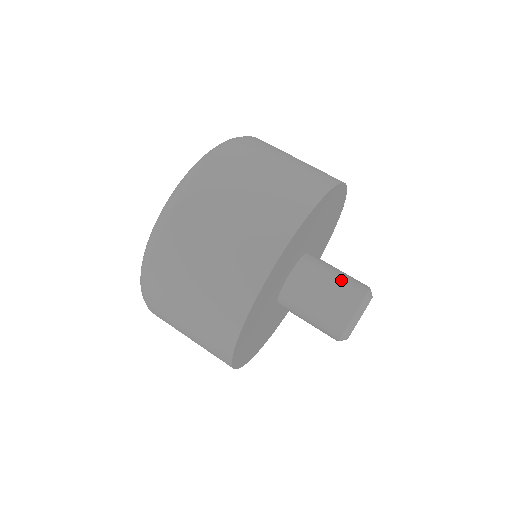
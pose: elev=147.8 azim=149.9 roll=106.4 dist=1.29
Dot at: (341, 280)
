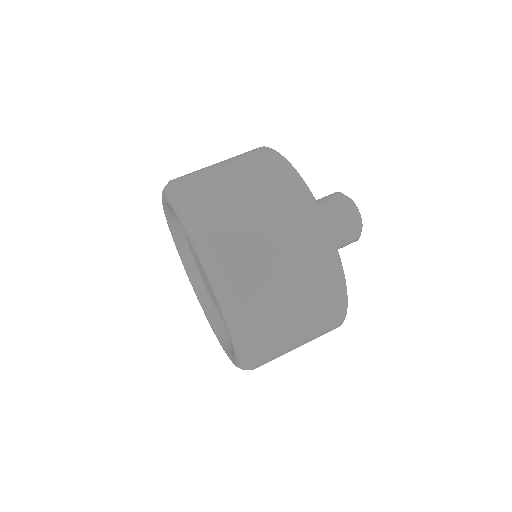
Dot at: (320, 201)
